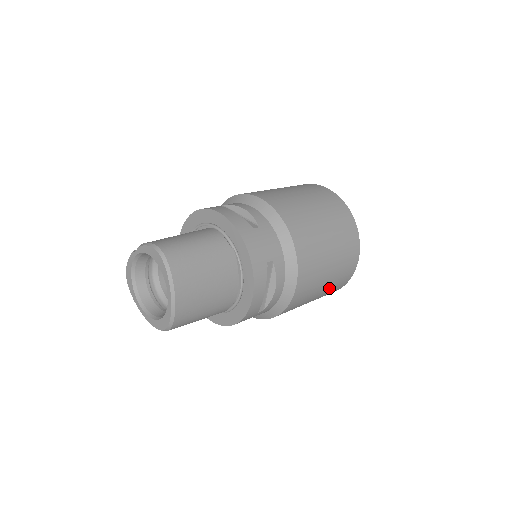
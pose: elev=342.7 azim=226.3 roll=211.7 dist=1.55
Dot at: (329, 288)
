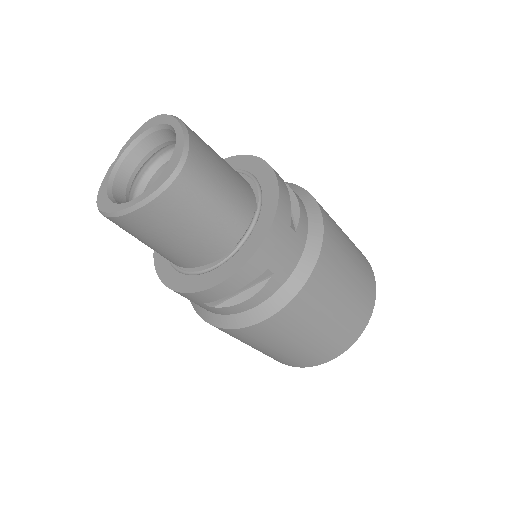
Dot at: (359, 273)
